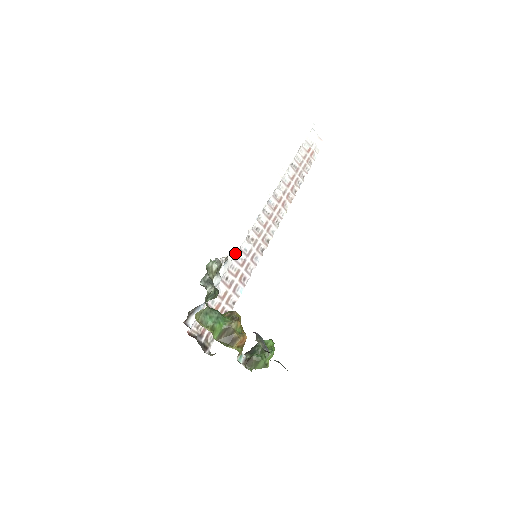
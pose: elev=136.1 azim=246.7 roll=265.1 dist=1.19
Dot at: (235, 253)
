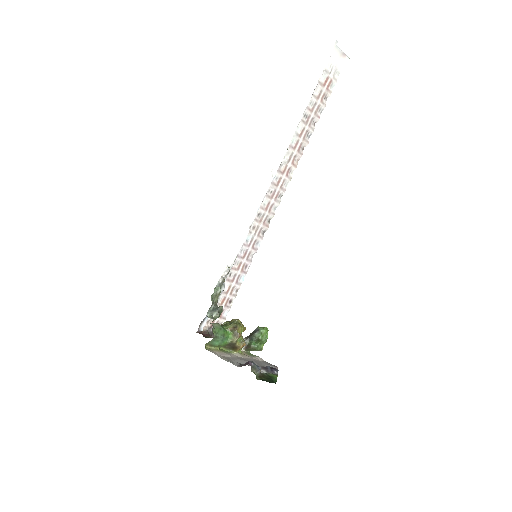
Dot at: (237, 250)
